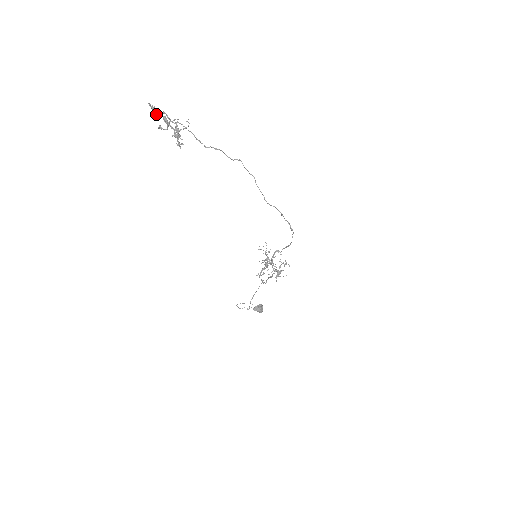
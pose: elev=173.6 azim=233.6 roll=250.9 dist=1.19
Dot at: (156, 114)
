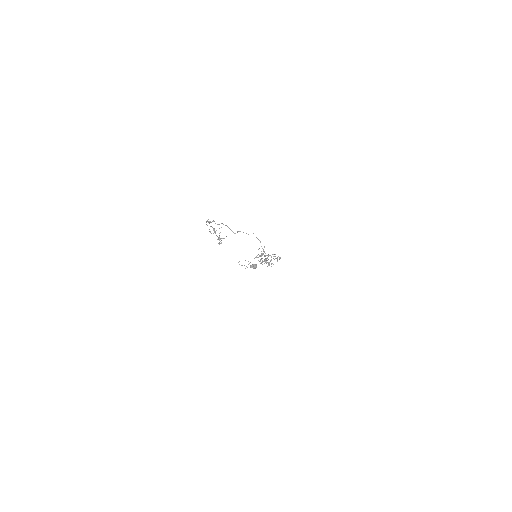
Dot at: (209, 223)
